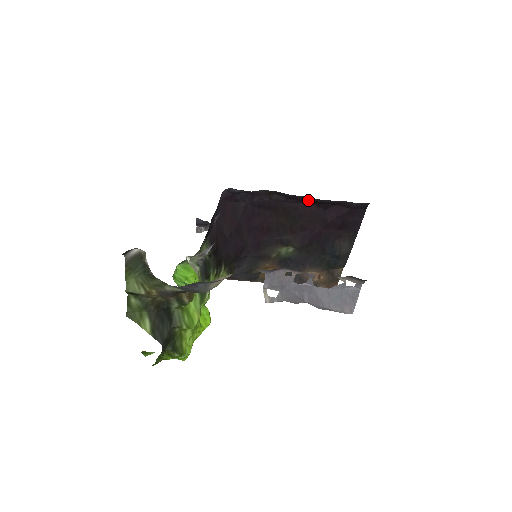
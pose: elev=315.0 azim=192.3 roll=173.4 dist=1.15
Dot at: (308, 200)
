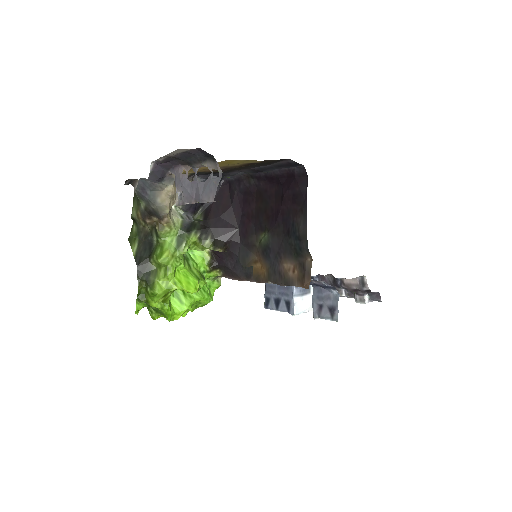
Dot at: (269, 177)
